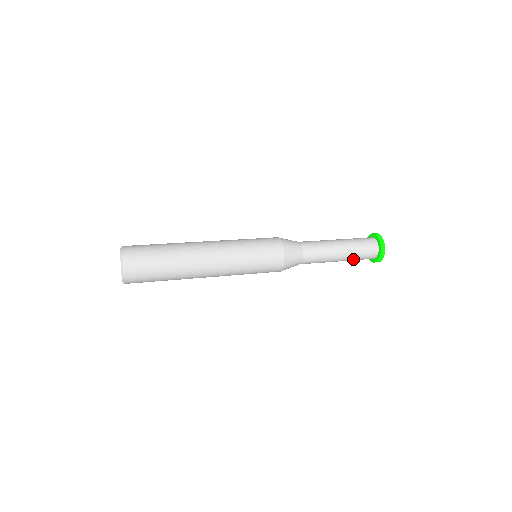
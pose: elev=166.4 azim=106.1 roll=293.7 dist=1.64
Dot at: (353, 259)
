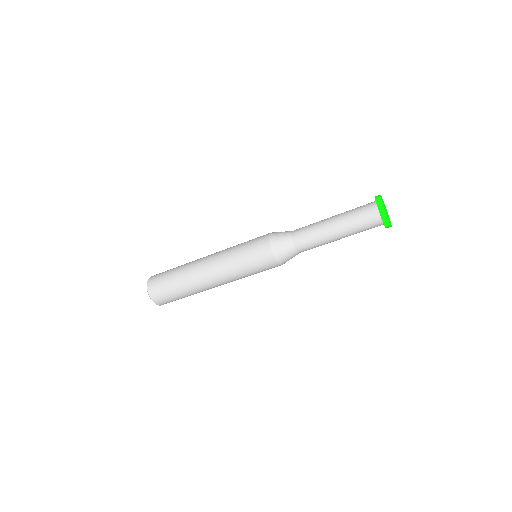
Dot at: (351, 223)
